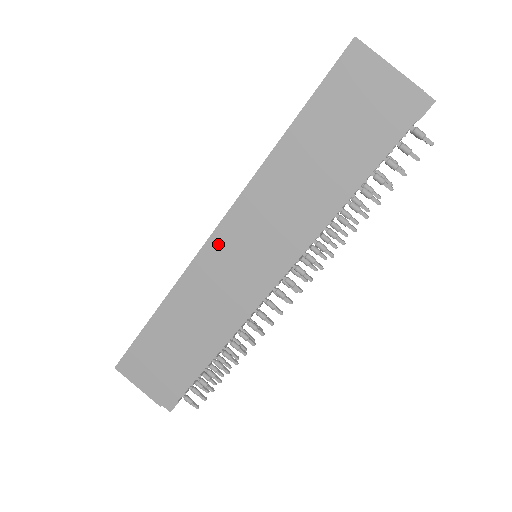
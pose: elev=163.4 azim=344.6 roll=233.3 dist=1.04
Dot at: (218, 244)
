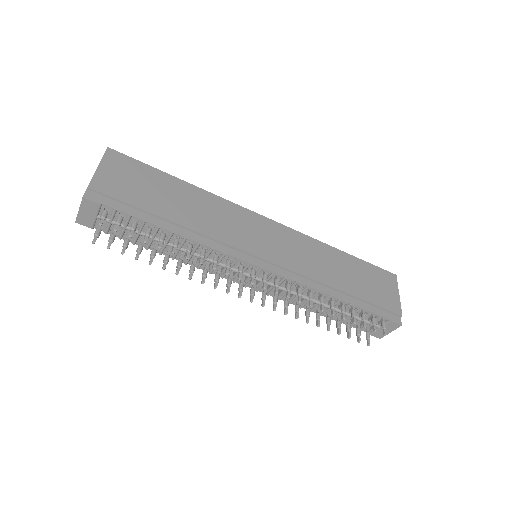
Dot at: (264, 223)
